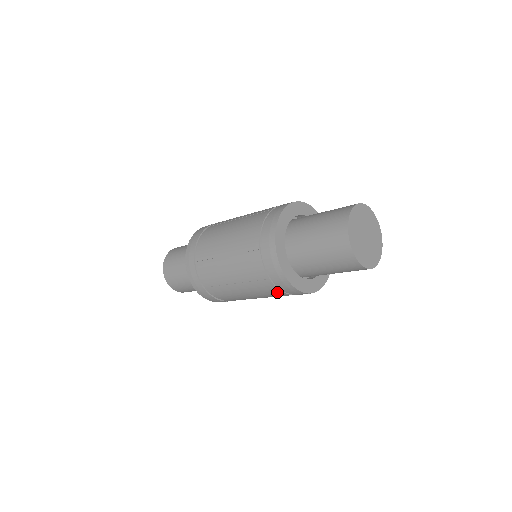
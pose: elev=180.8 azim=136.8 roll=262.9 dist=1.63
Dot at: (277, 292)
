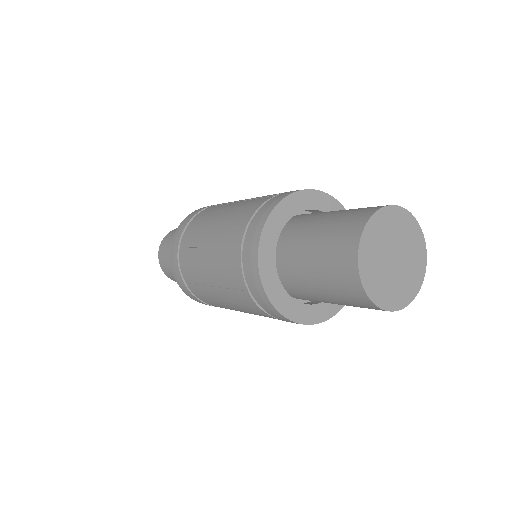
Dot at: (260, 311)
